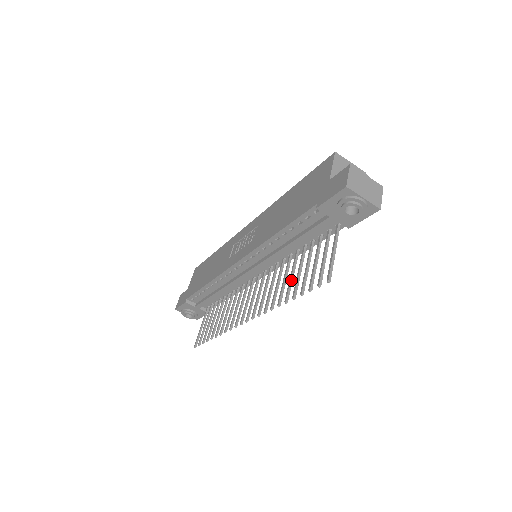
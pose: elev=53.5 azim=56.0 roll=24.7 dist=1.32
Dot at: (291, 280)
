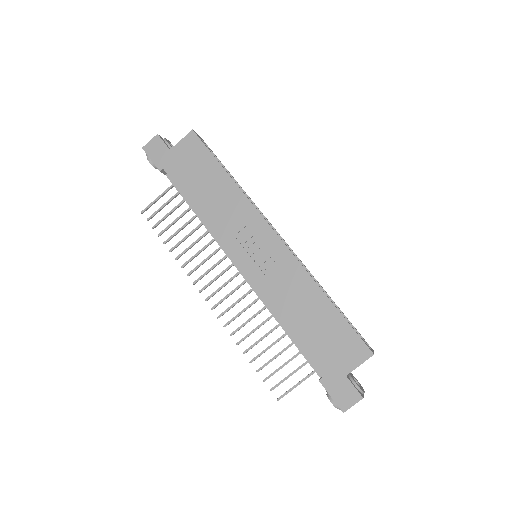
Dot at: occluded
